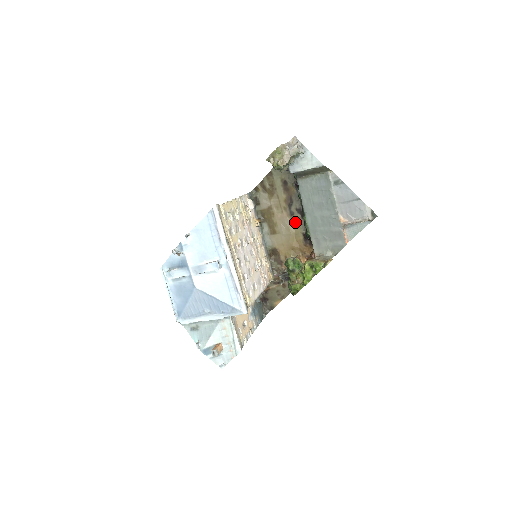
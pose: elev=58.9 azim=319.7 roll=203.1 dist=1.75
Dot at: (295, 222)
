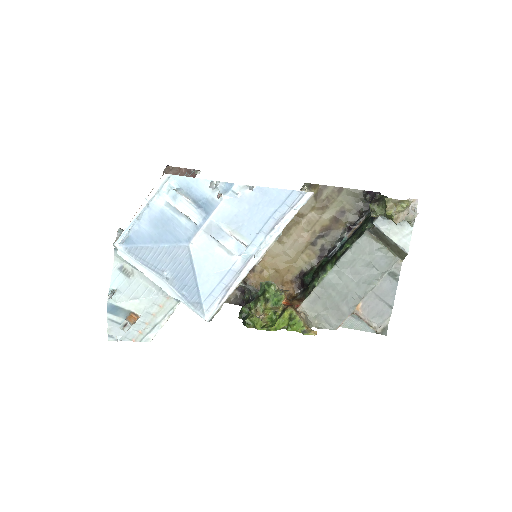
Dot at: (308, 253)
